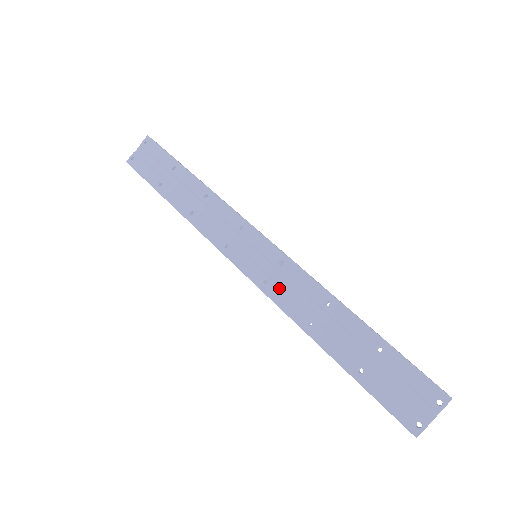
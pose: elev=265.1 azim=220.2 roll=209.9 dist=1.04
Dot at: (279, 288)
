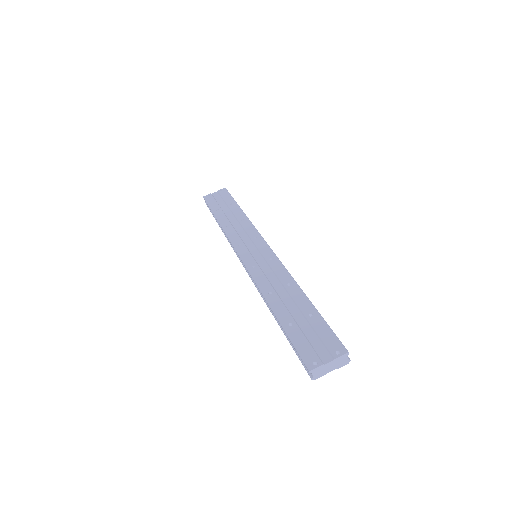
Dot at: (261, 271)
